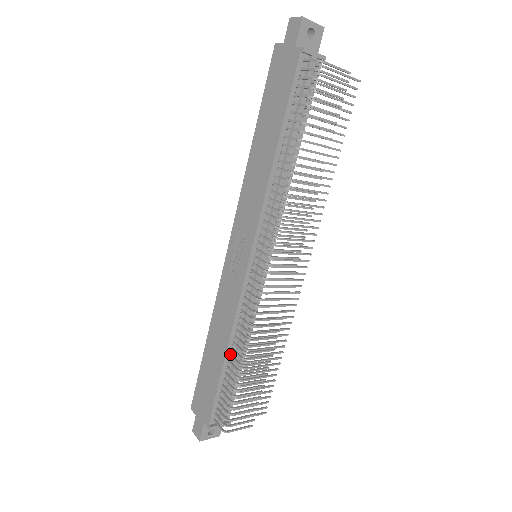
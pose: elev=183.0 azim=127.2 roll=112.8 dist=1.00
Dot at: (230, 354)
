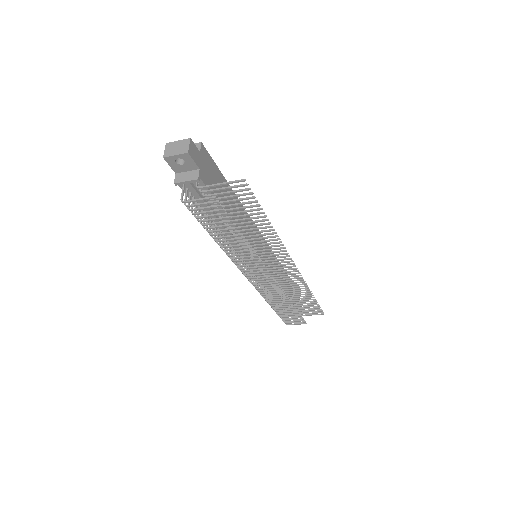
Dot at: occluded
